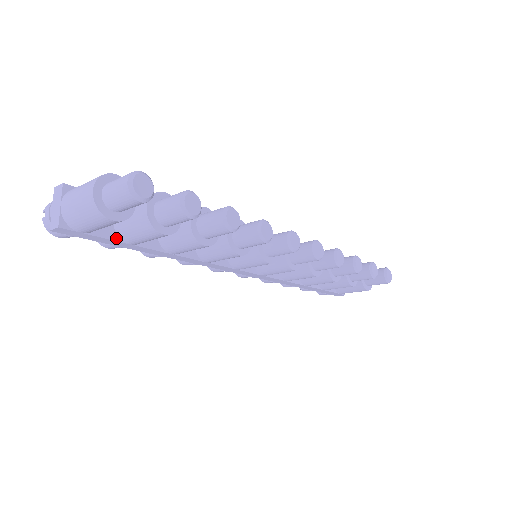
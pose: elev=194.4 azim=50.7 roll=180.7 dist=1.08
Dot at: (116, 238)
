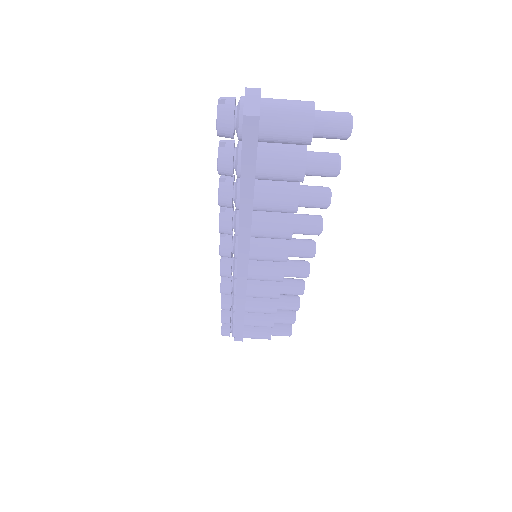
Dot at: (256, 160)
